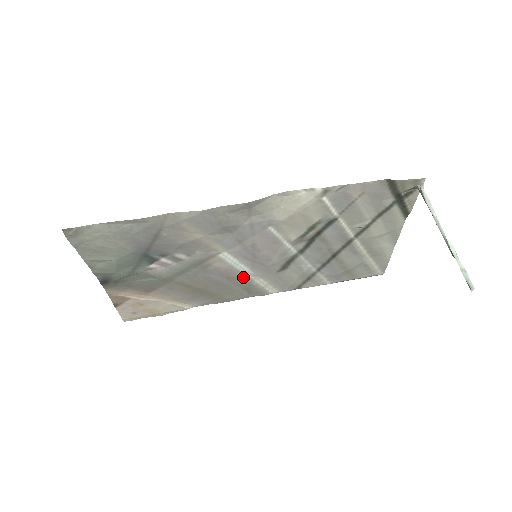
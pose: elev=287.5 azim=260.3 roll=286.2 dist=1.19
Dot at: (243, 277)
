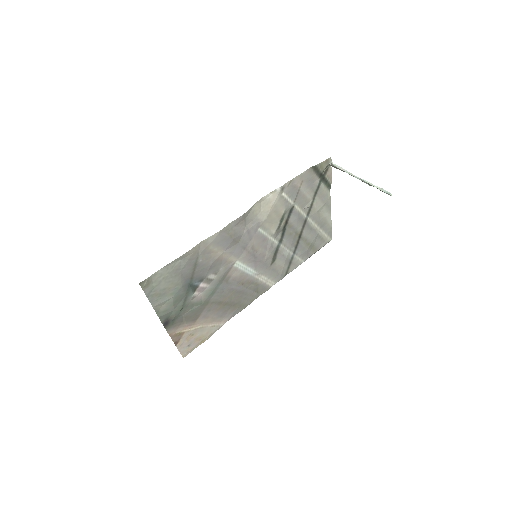
Dot at: (251, 279)
